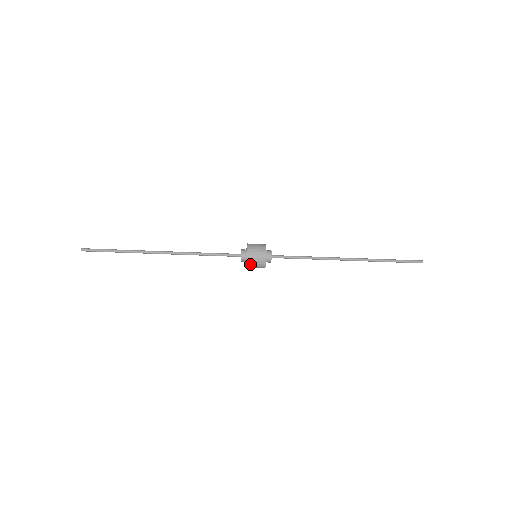
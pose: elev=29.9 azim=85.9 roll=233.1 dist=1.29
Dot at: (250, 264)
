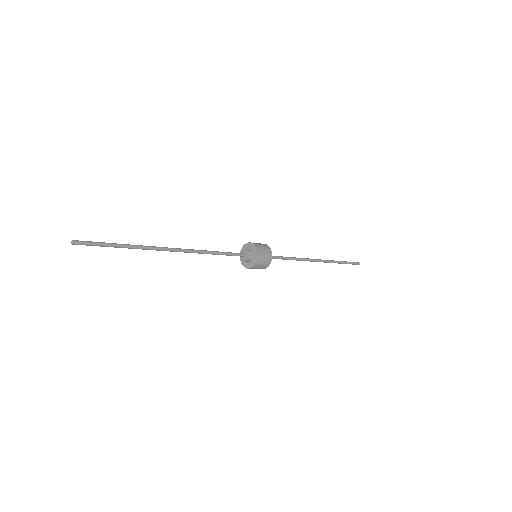
Dot at: (252, 268)
